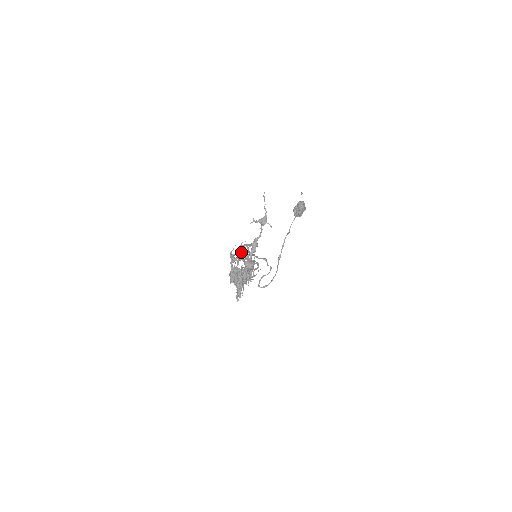
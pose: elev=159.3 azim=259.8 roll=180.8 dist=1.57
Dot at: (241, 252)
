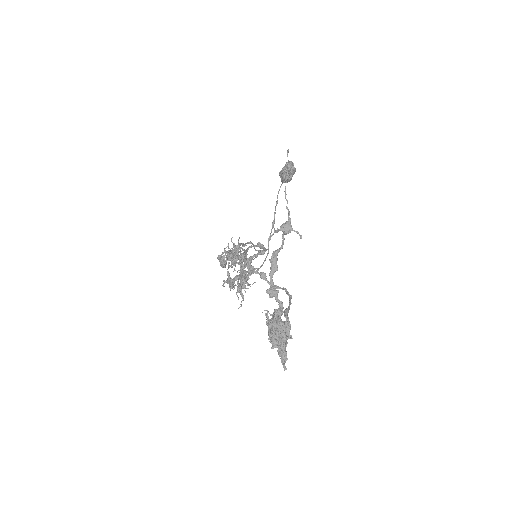
Dot at: (253, 270)
